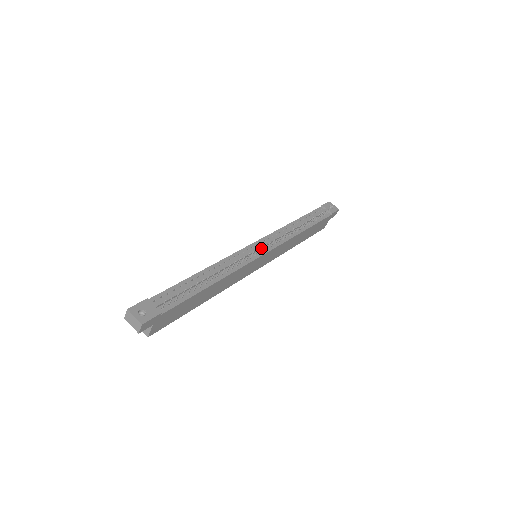
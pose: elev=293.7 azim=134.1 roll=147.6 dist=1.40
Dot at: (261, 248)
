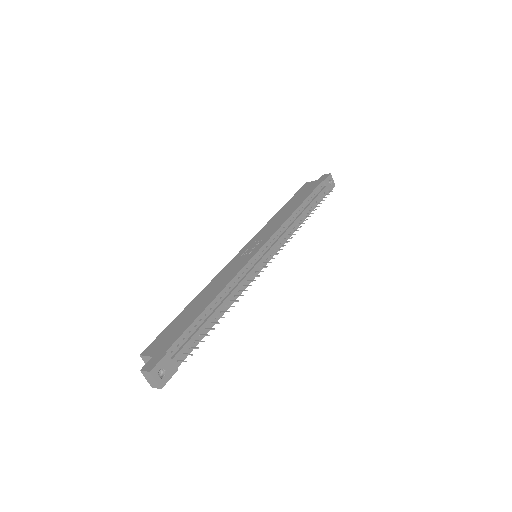
Dot at: (269, 262)
